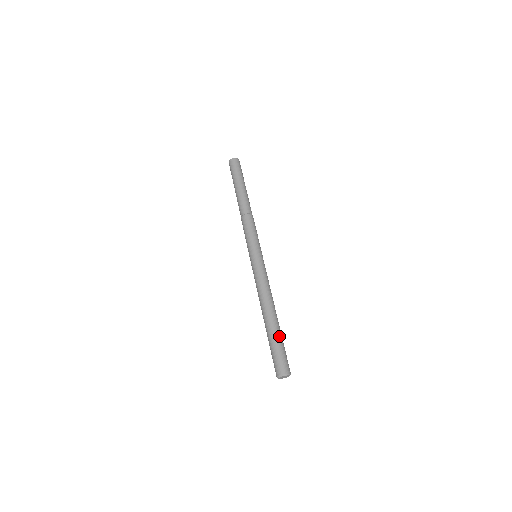
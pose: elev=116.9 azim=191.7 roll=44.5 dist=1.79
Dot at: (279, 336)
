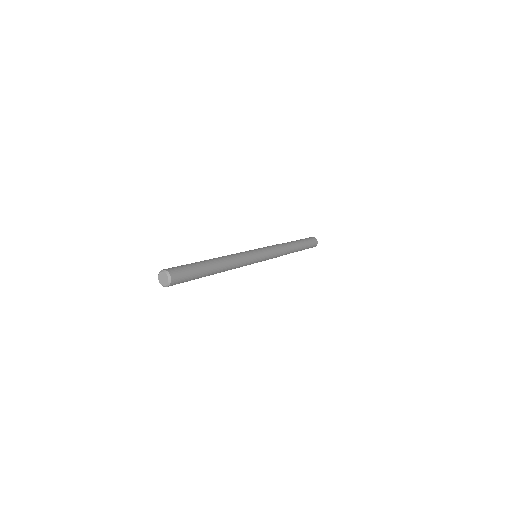
Dot at: (197, 263)
